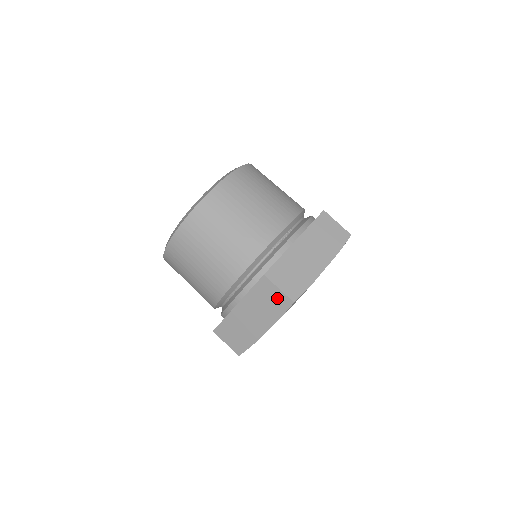
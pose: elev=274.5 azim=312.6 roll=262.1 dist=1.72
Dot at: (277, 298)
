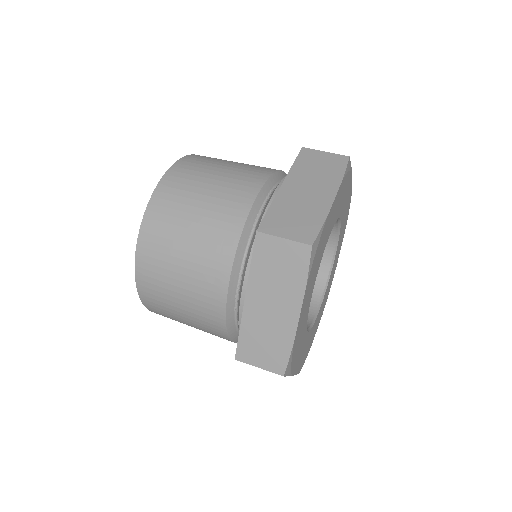
Dot at: (288, 254)
